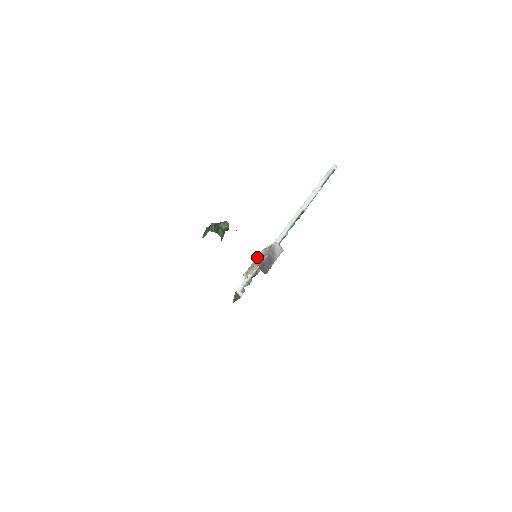
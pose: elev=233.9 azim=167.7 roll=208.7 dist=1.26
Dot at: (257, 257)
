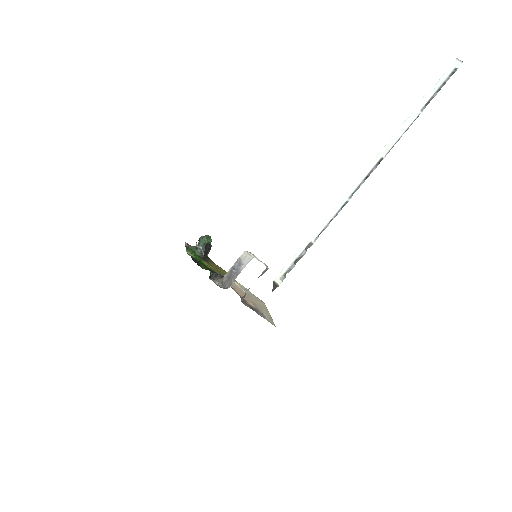
Dot at: occluded
